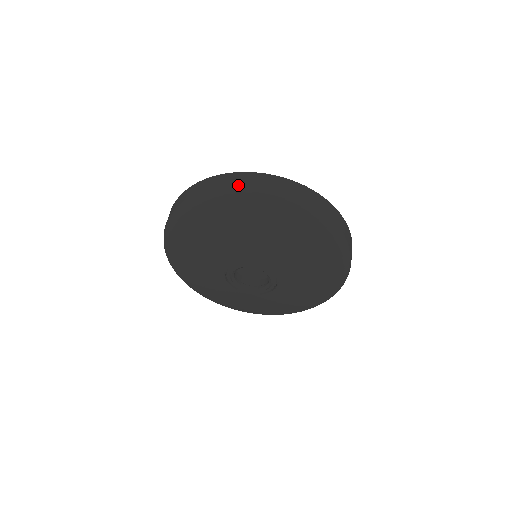
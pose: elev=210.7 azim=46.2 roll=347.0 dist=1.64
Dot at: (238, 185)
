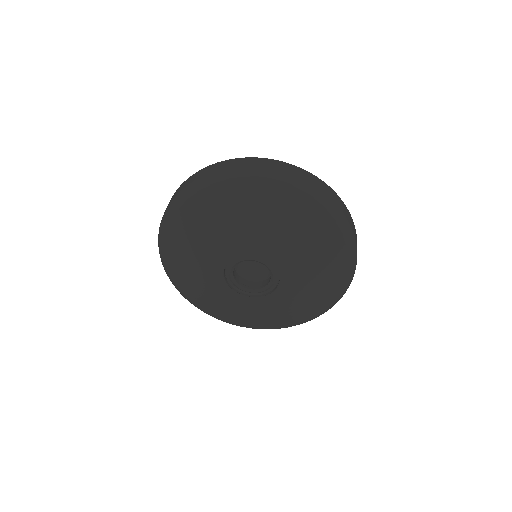
Dot at: (162, 218)
